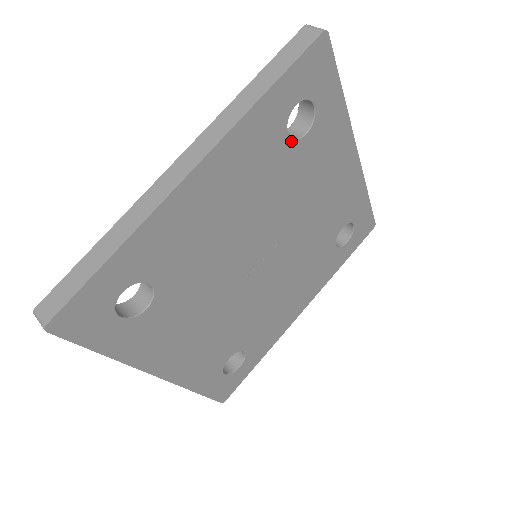
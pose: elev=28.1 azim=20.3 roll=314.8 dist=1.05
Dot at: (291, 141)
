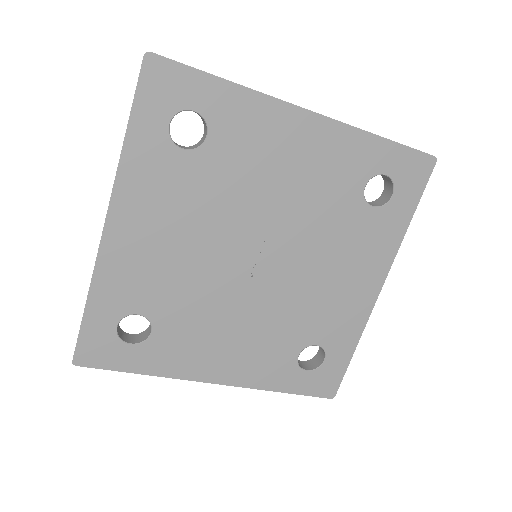
Dot at: (193, 152)
